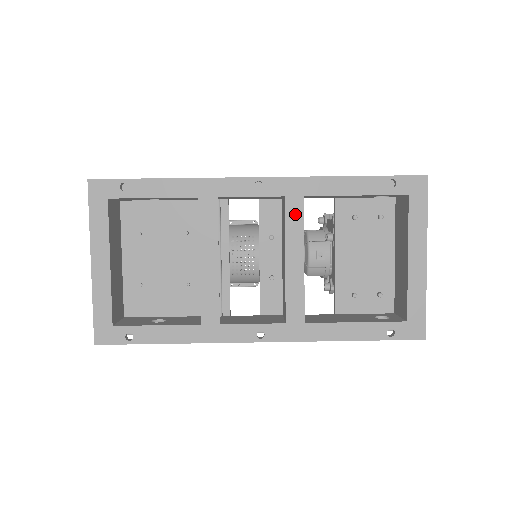
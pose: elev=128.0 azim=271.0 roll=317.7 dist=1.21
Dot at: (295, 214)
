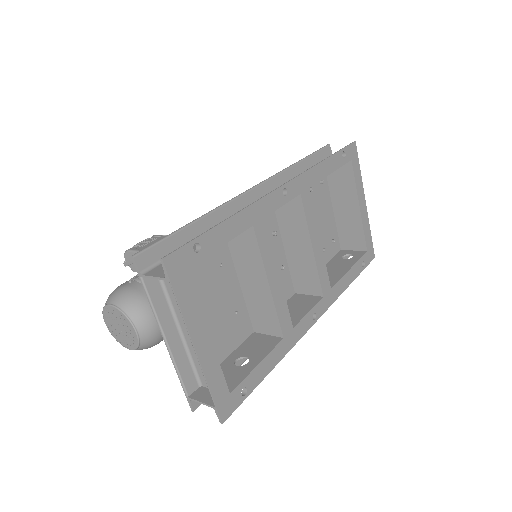
Dot at: (309, 206)
